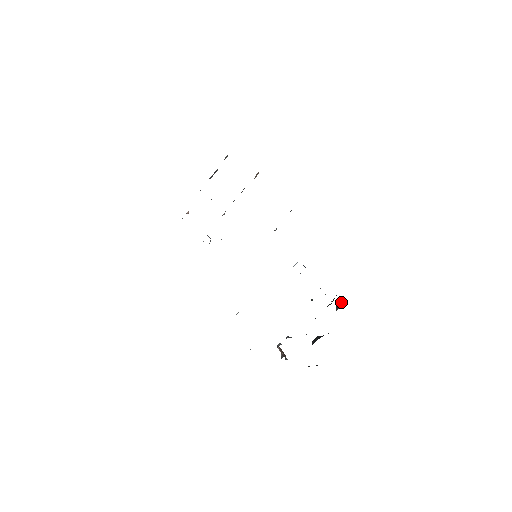
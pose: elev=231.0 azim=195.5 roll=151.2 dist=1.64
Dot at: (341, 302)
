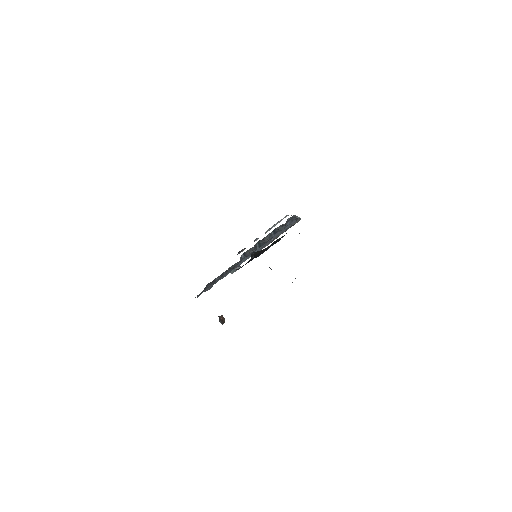
Dot at: occluded
